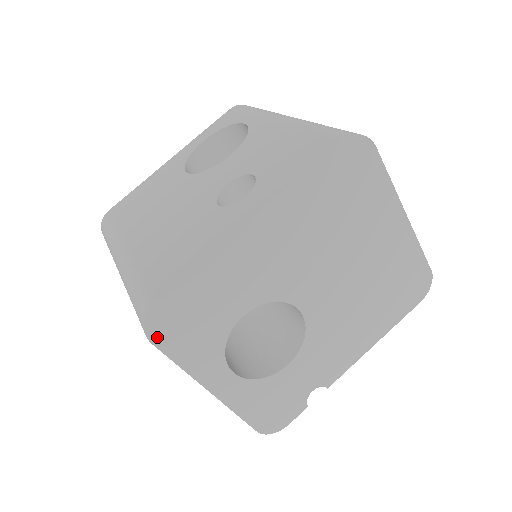
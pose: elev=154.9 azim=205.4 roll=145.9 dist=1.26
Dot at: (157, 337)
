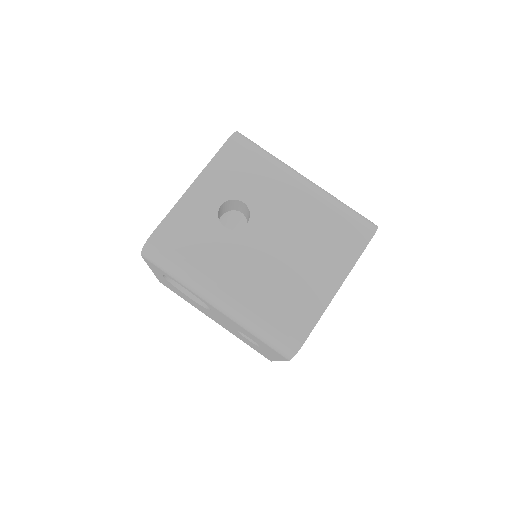
Dot at: occluded
